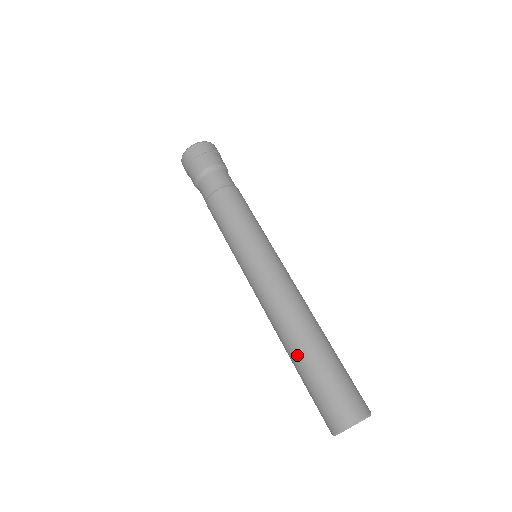
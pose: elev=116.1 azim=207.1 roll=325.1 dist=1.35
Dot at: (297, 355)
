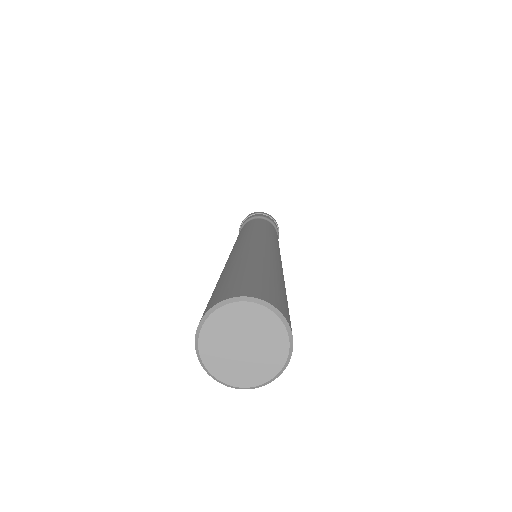
Dot at: (222, 273)
